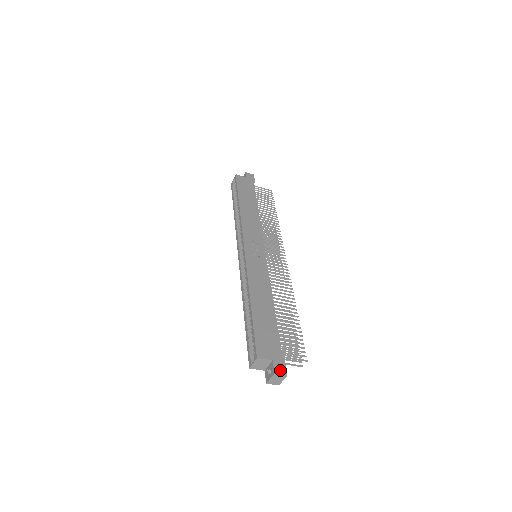
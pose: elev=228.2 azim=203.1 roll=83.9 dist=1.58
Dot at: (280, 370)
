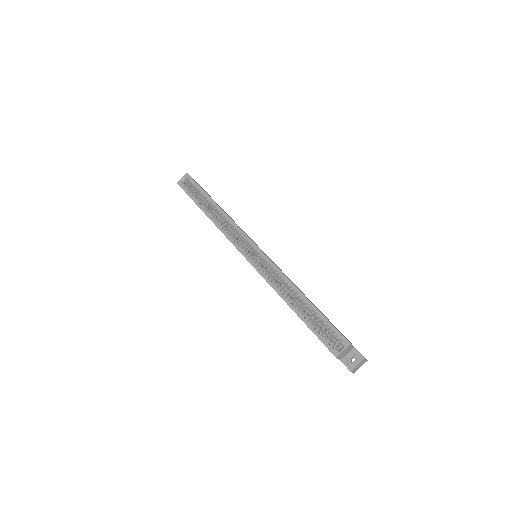
Dot at: occluded
